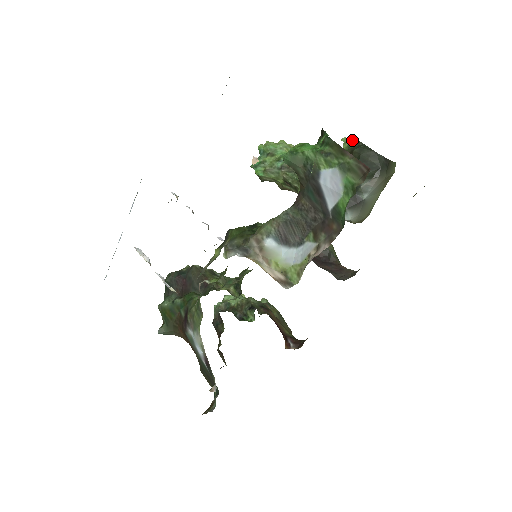
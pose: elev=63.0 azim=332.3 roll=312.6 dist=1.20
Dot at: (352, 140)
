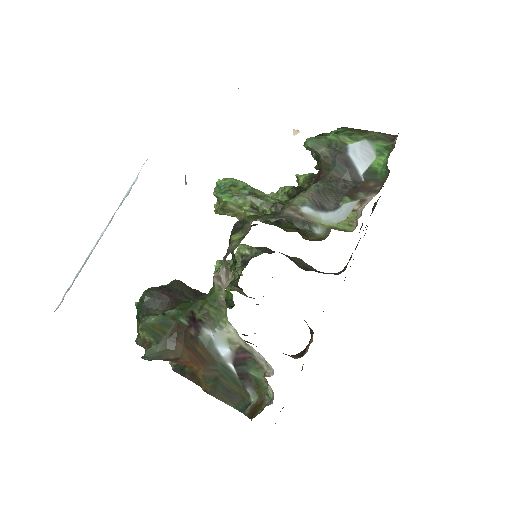
Dot at: (306, 174)
